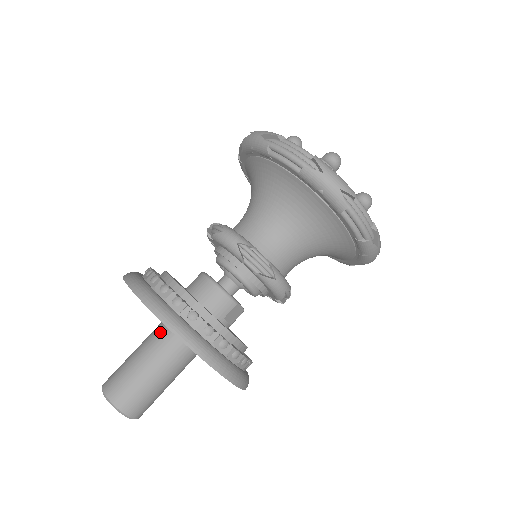
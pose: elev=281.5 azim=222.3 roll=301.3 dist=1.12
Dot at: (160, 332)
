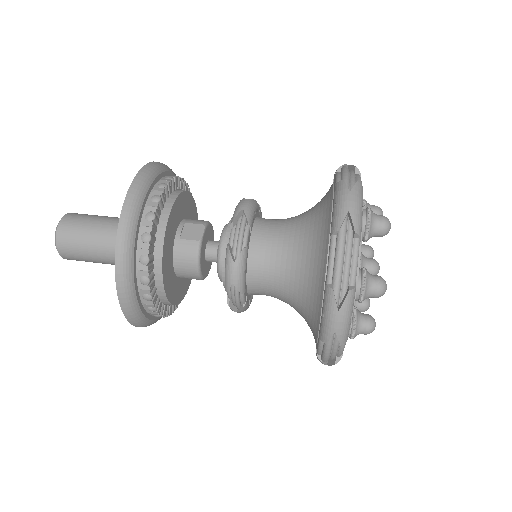
Dot at: occluded
